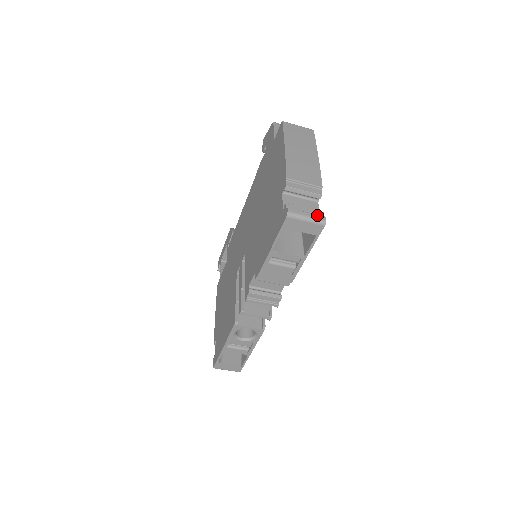
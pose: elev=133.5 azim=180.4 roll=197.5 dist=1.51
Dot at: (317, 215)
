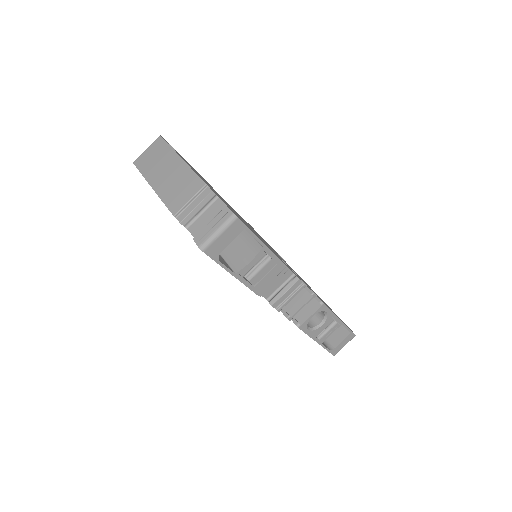
Dot at: (222, 218)
